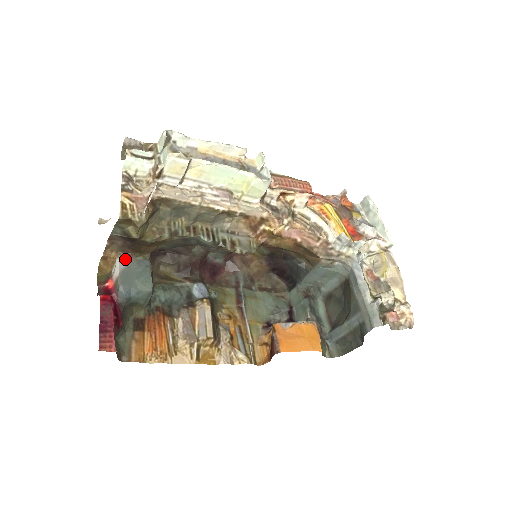
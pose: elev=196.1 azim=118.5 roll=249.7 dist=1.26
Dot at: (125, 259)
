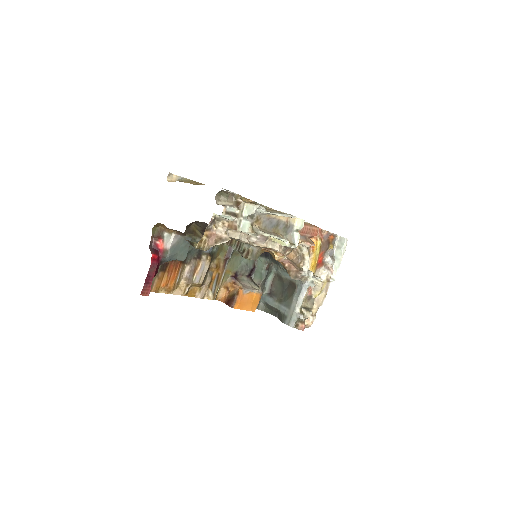
Dot at: (178, 236)
